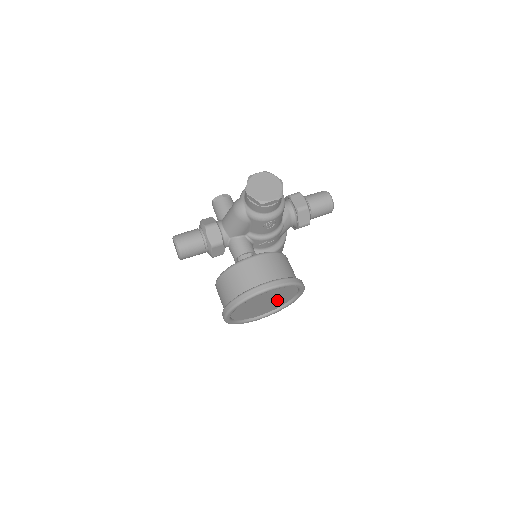
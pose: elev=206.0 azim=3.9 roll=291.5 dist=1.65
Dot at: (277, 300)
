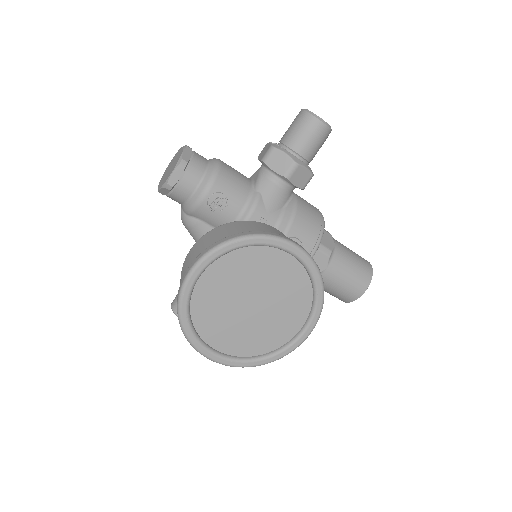
Dot at: (274, 288)
